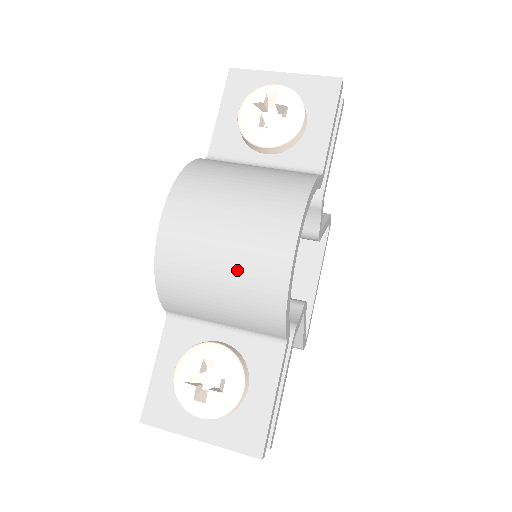
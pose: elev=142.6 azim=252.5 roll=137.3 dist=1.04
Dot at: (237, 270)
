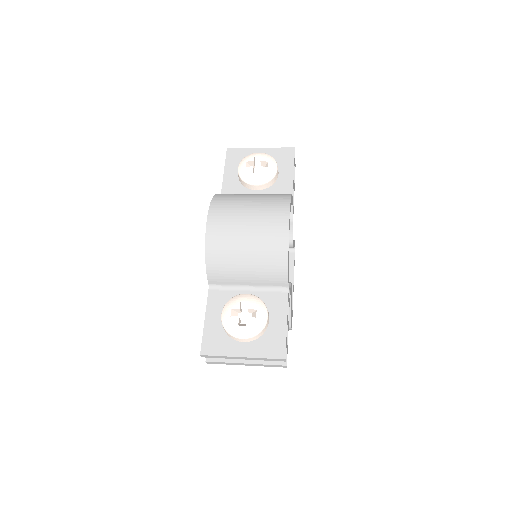
Dot at: (257, 241)
